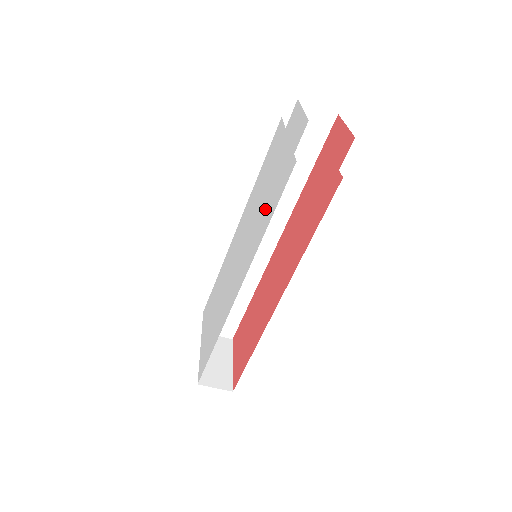
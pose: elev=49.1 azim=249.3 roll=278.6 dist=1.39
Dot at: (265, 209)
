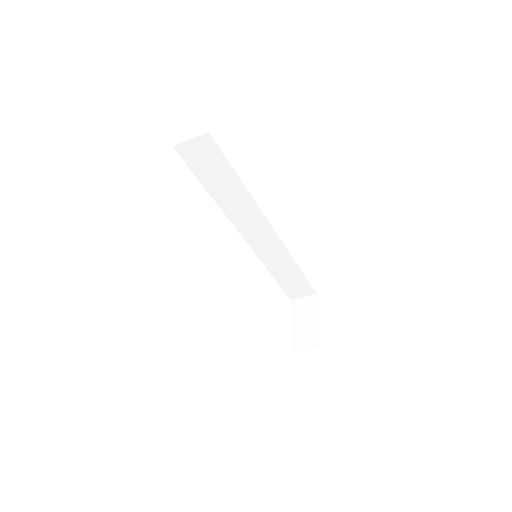
Dot at: occluded
